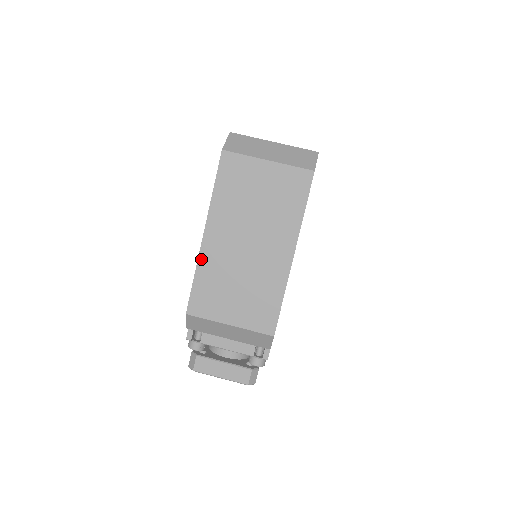
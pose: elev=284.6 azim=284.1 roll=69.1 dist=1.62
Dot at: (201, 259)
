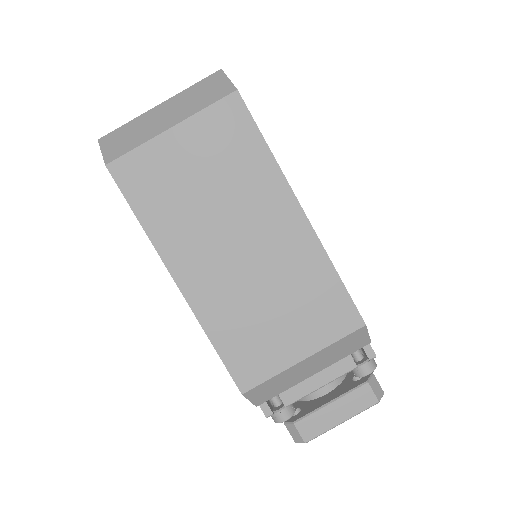
Dot at: (200, 316)
